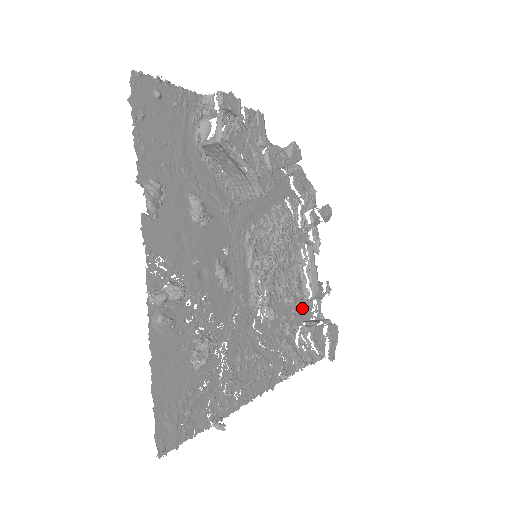
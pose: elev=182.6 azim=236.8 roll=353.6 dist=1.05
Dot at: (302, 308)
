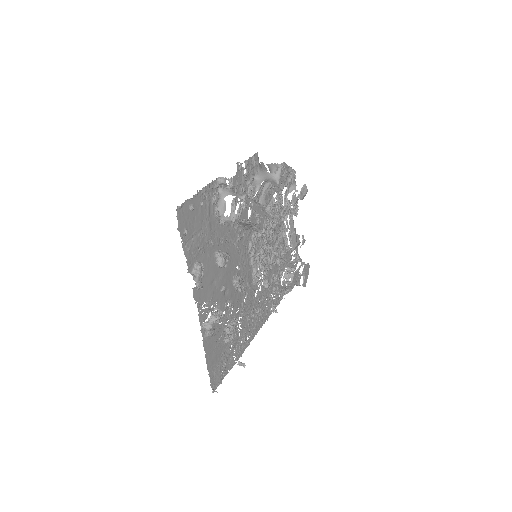
Dot at: (285, 259)
